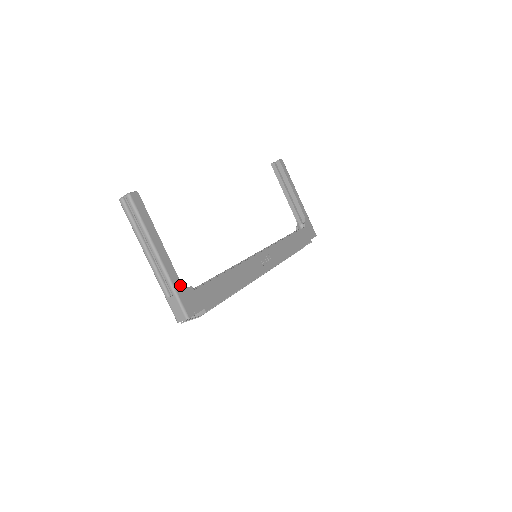
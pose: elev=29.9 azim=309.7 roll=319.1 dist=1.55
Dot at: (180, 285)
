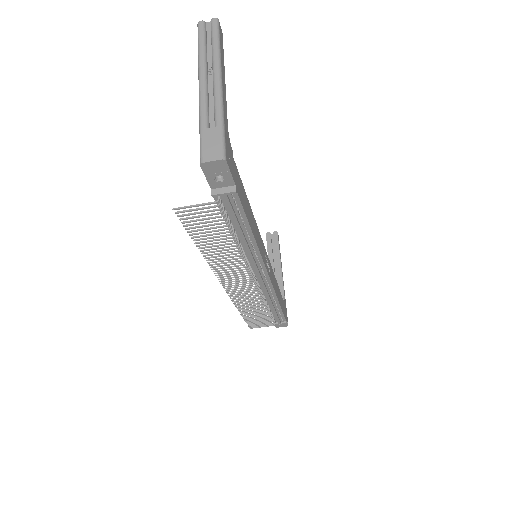
Dot at: (227, 129)
